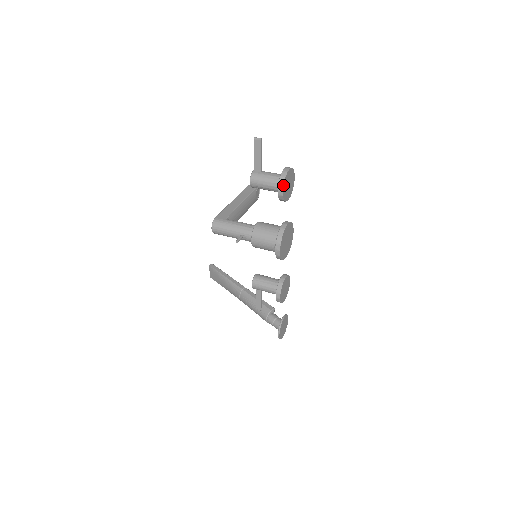
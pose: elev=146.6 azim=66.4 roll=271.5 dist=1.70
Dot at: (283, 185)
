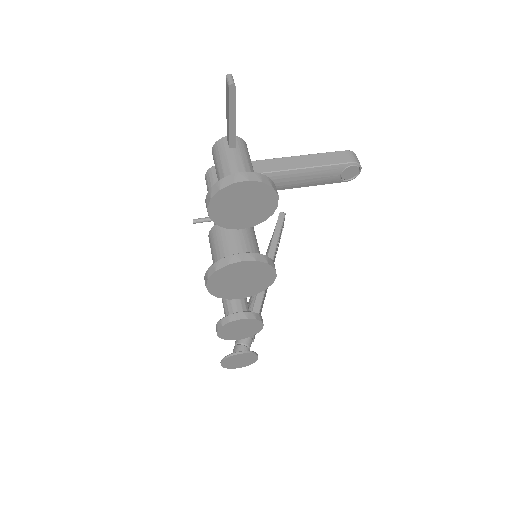
Dot at: (209, 200)
